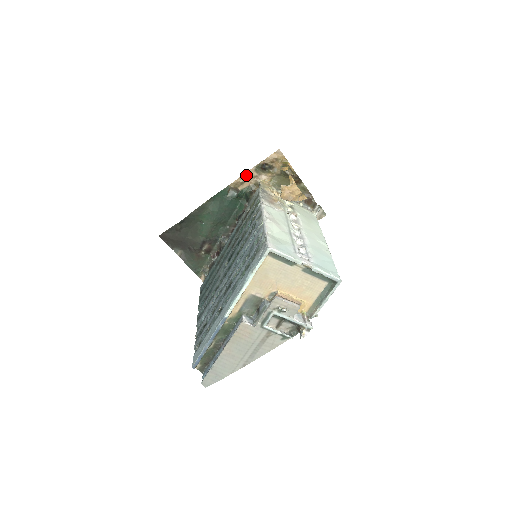
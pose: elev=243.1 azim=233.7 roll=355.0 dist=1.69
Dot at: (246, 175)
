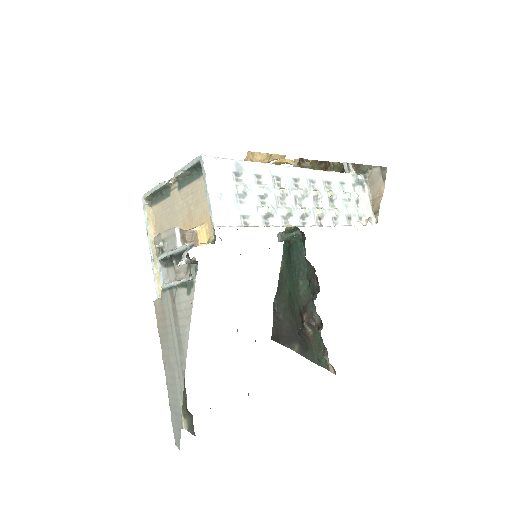
Dot at: occluded
